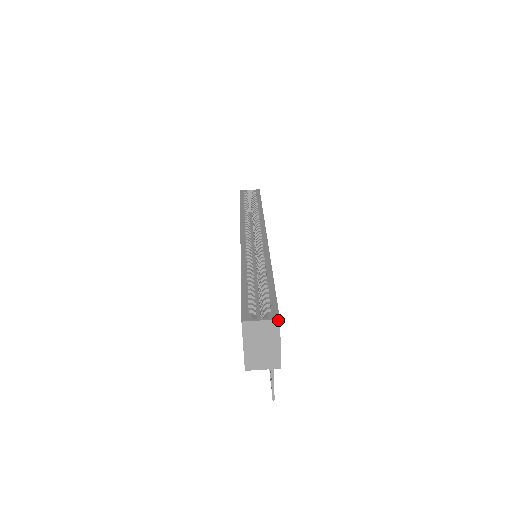
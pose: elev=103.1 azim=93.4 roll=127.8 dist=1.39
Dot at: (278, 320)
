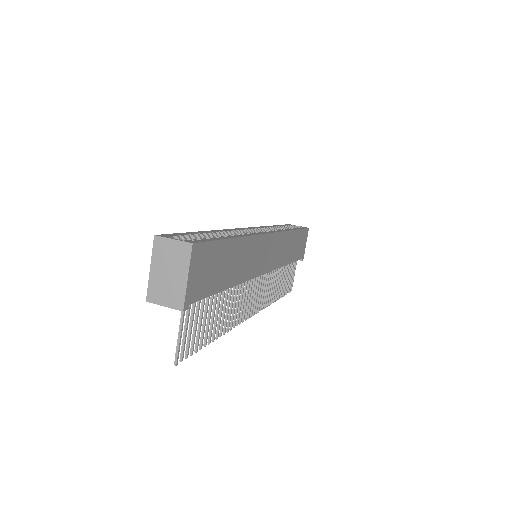
Dot at: (191, 244)
